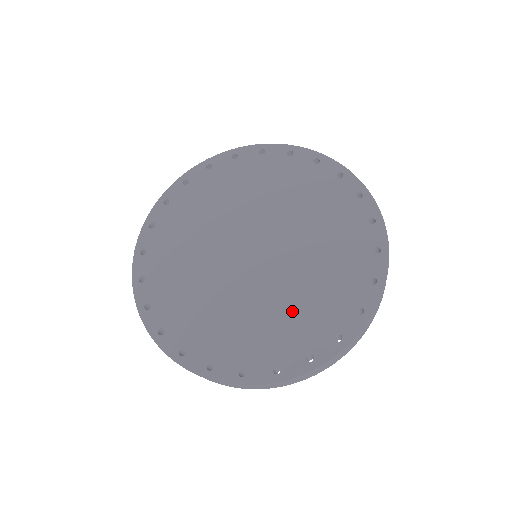
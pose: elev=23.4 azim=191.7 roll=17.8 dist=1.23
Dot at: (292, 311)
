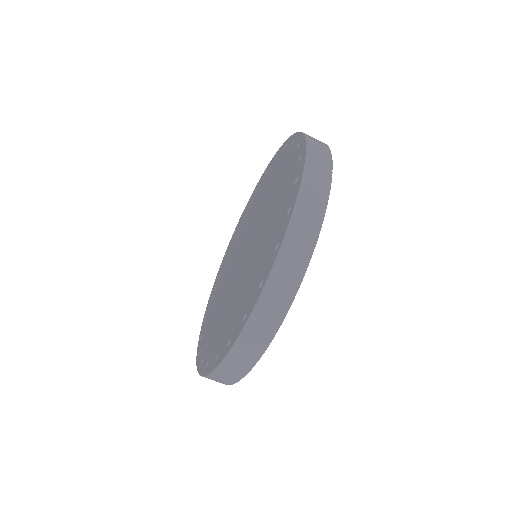
Dot at: (238, 299)
